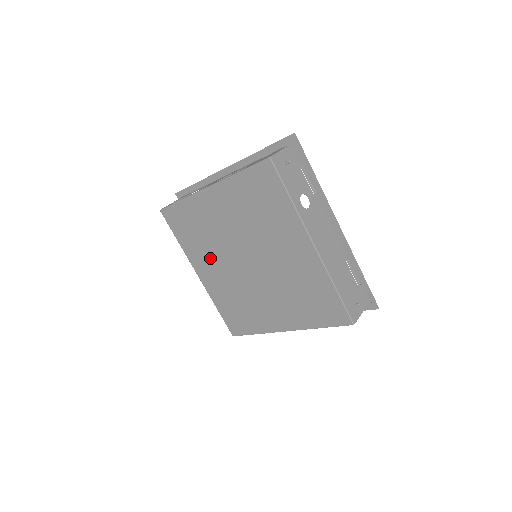
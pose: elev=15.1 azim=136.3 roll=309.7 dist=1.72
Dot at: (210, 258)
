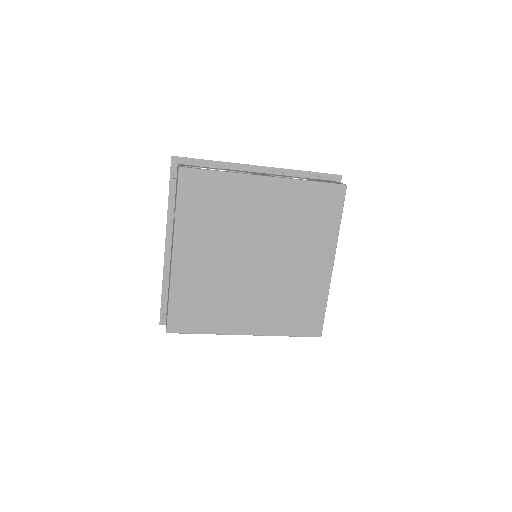
Dot at: (210, 241)
